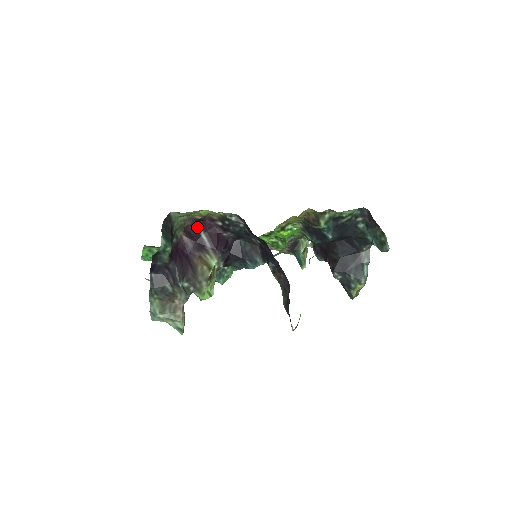
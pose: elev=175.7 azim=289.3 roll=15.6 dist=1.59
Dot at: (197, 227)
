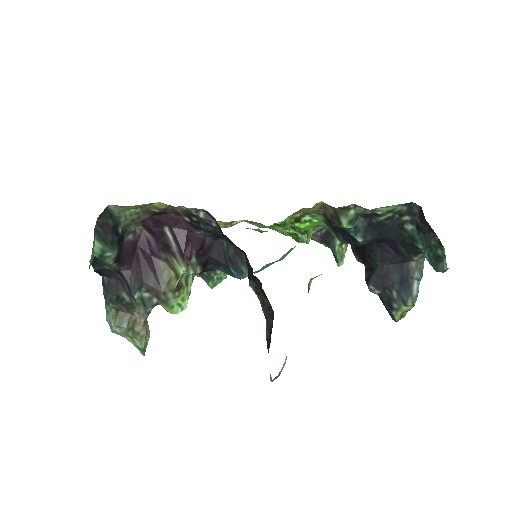
Dot at: (158, 222)
